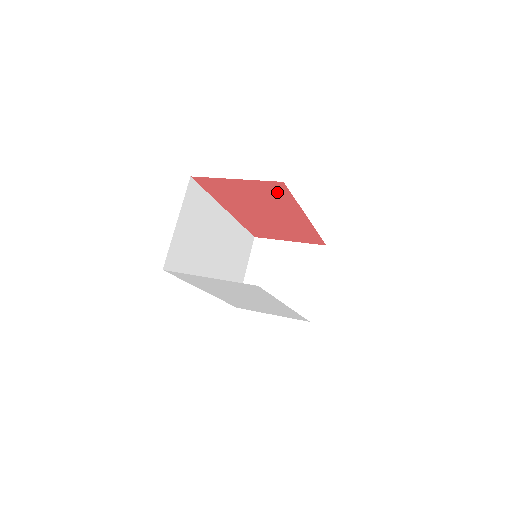
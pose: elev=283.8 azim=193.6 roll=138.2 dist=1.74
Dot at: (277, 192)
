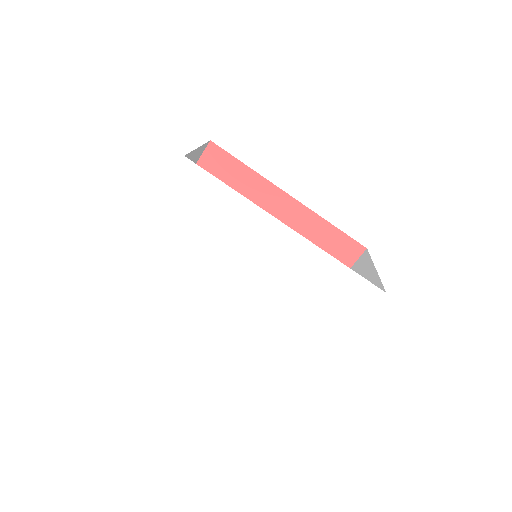
Dot at: (224, 169)
